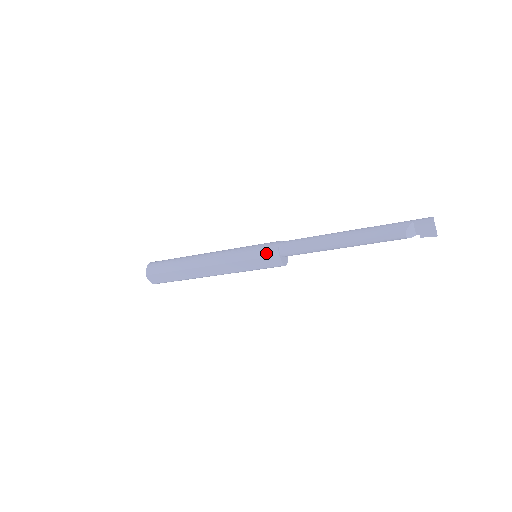
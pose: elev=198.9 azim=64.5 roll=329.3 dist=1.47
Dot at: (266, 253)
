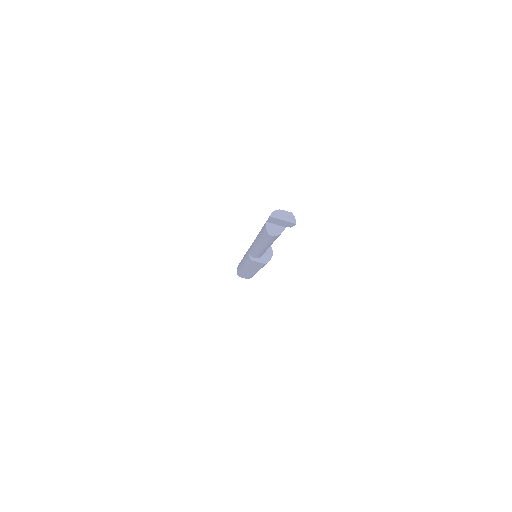
Dot at: (248, 259)
